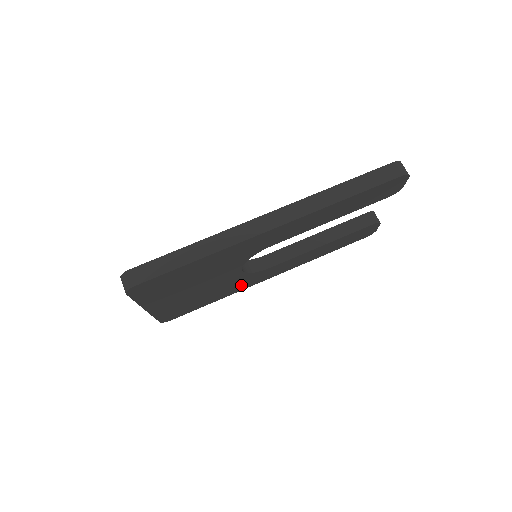
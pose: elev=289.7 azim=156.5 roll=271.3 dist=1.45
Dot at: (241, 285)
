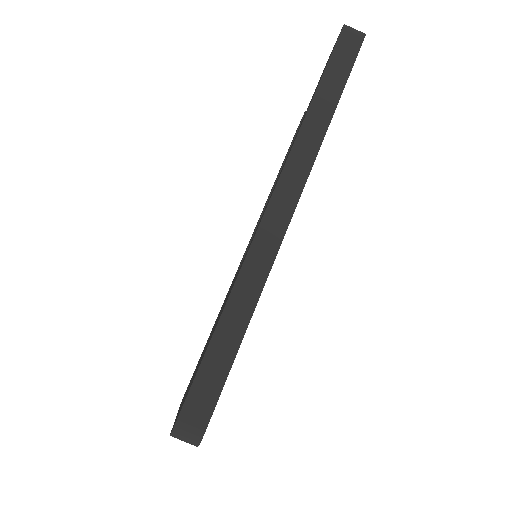
Dot at: occluded
